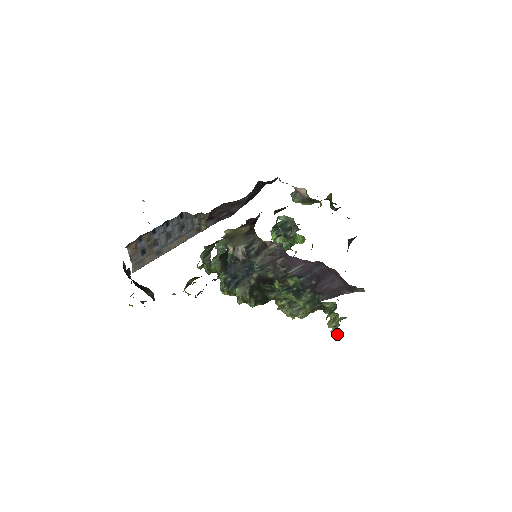
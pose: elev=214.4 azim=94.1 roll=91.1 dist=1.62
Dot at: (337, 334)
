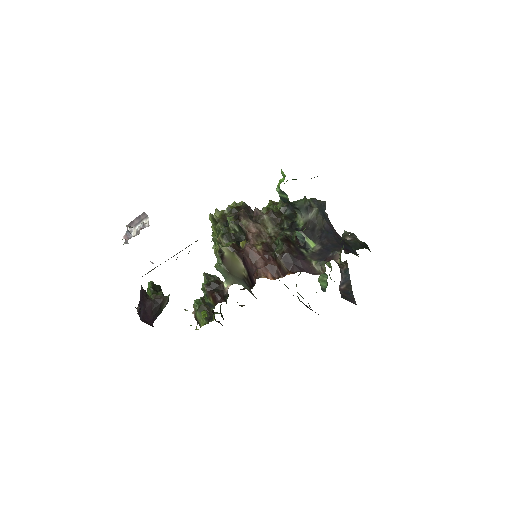
Dot at: occluded
